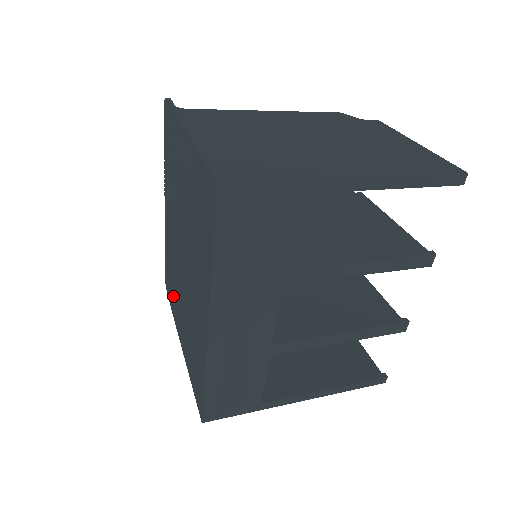
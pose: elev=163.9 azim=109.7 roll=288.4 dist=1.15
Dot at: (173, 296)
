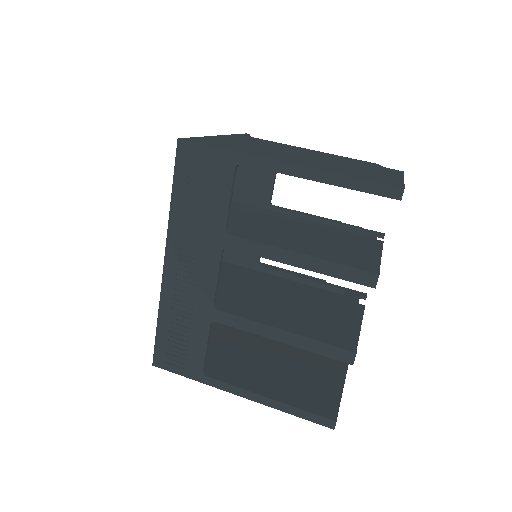
Dot at: occluded
